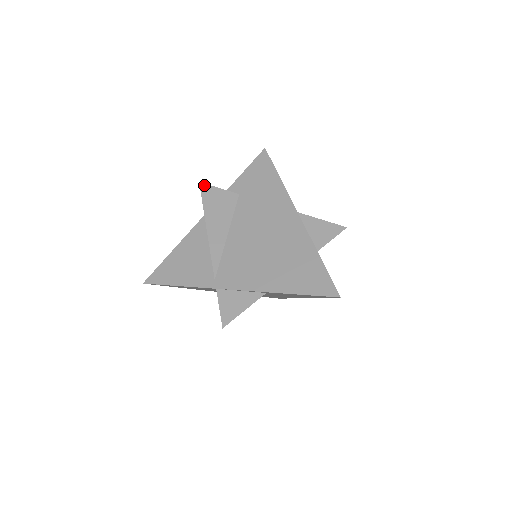
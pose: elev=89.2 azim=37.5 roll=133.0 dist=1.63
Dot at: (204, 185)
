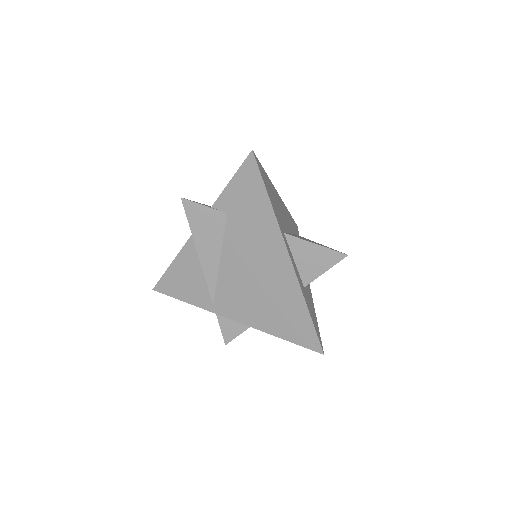
Dot at: (187, 202)
